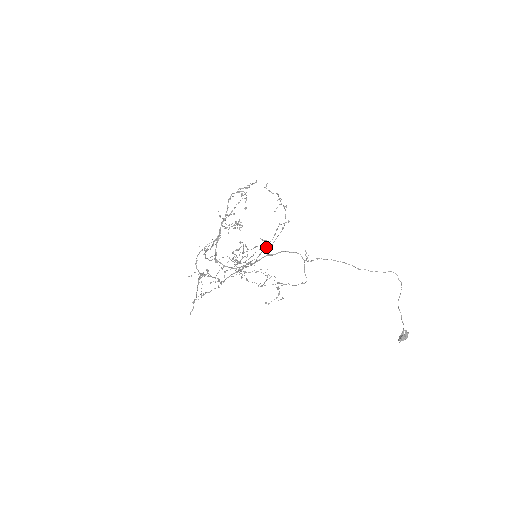
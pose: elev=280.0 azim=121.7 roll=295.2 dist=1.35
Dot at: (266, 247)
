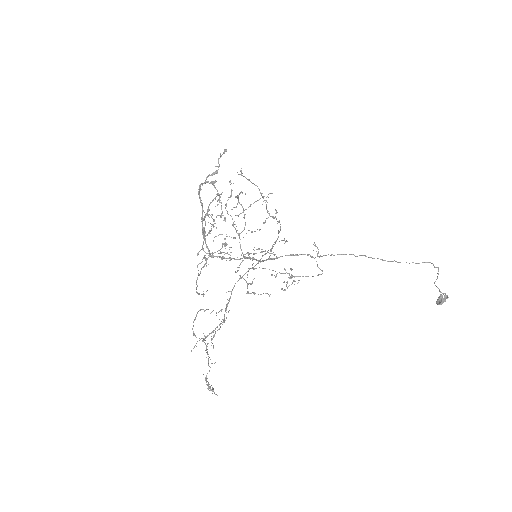
Dot at: (265, 254)
